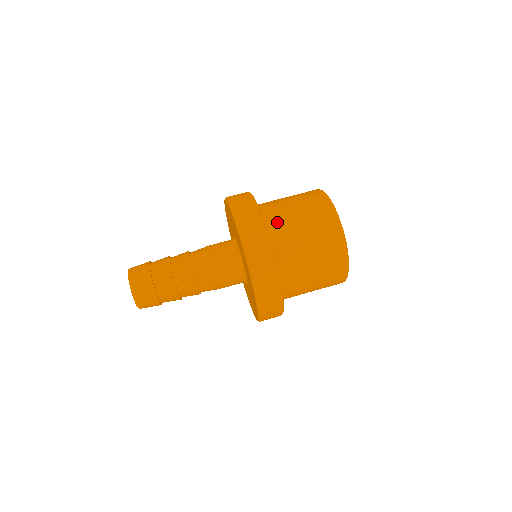
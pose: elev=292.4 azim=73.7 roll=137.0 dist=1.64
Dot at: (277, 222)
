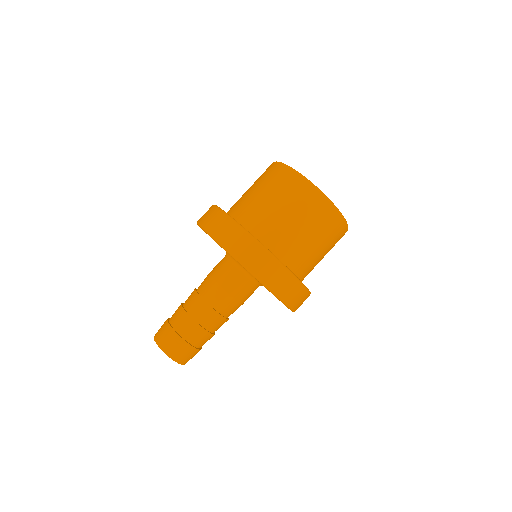
Dot at: (255, 219)
